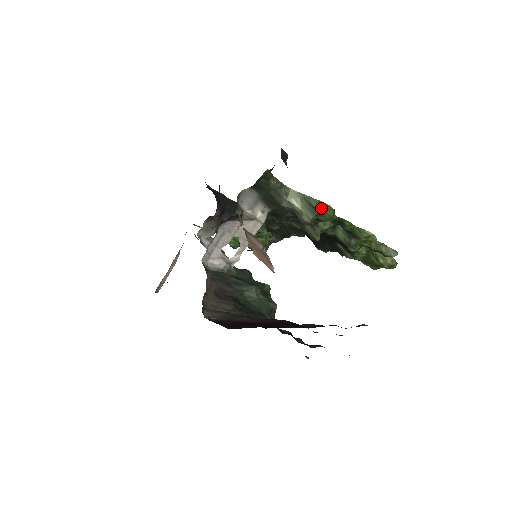
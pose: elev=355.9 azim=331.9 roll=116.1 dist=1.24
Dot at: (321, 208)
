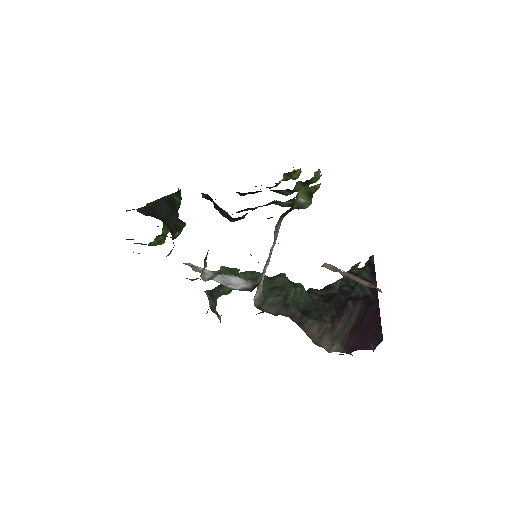
Dot at: (317, 189)
